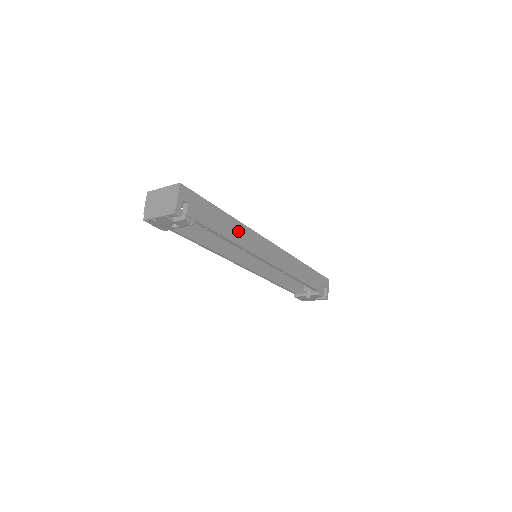
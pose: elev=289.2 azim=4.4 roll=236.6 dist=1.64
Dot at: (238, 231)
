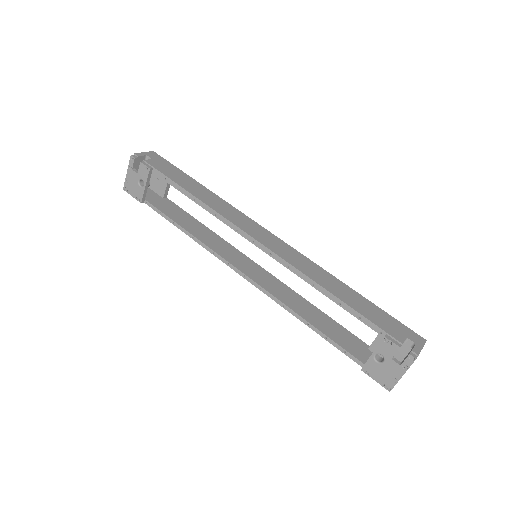
Dot at: (212, 199)
